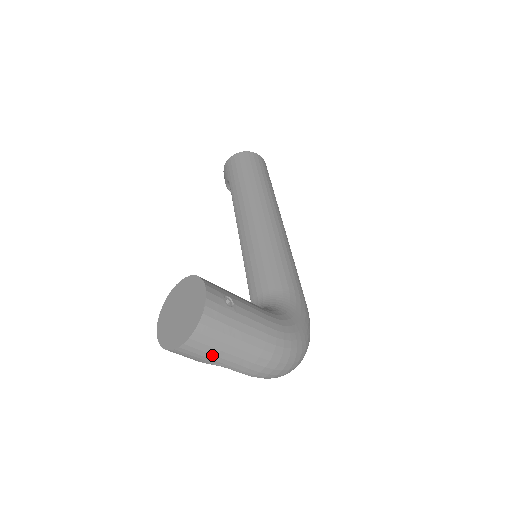
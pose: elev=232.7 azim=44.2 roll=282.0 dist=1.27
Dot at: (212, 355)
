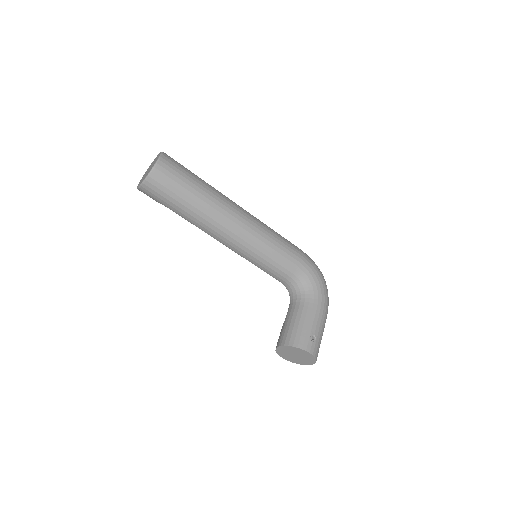
Dot at: occluded
